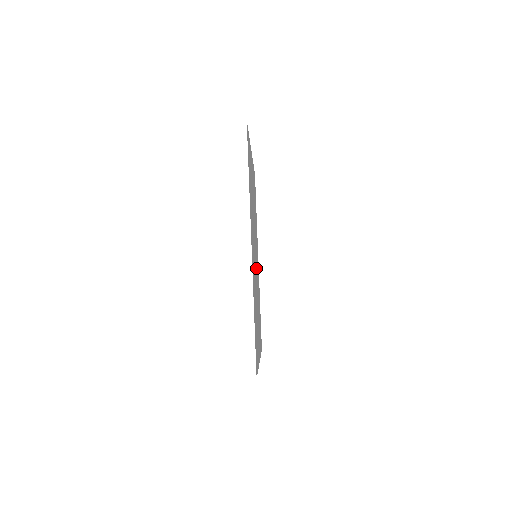
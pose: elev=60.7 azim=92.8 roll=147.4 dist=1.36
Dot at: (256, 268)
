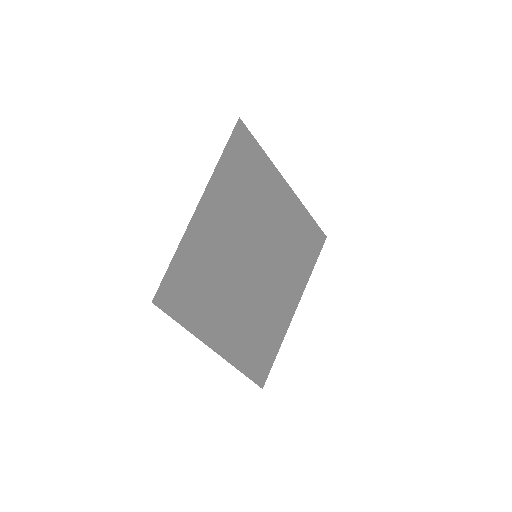
Dot at: (261, 262)
